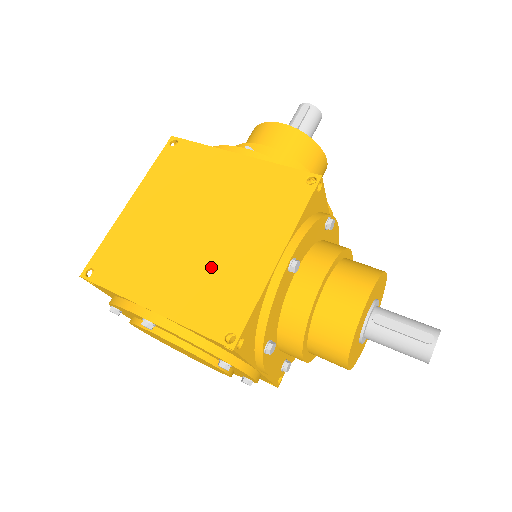
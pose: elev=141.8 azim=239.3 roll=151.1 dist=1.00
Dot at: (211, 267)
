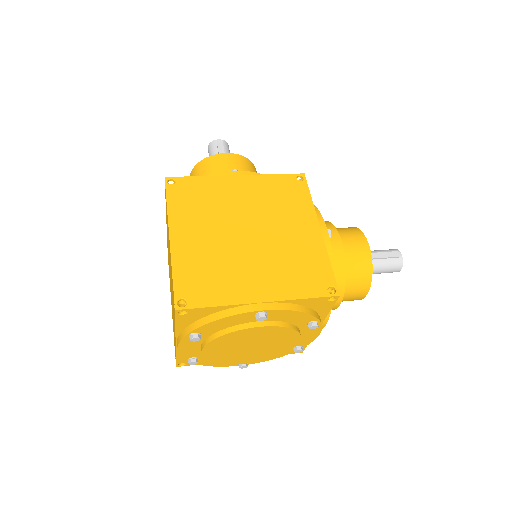
Dot at: (281, 254)
